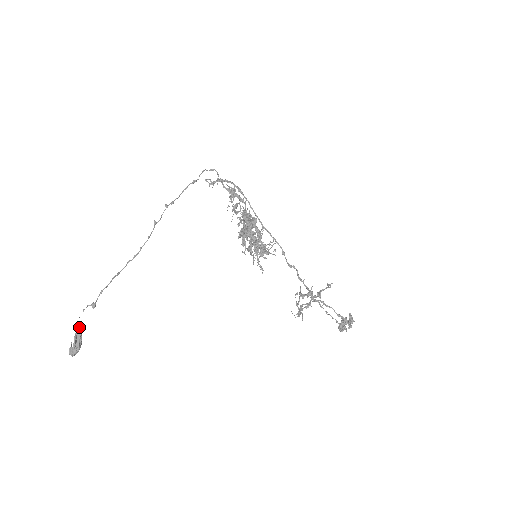
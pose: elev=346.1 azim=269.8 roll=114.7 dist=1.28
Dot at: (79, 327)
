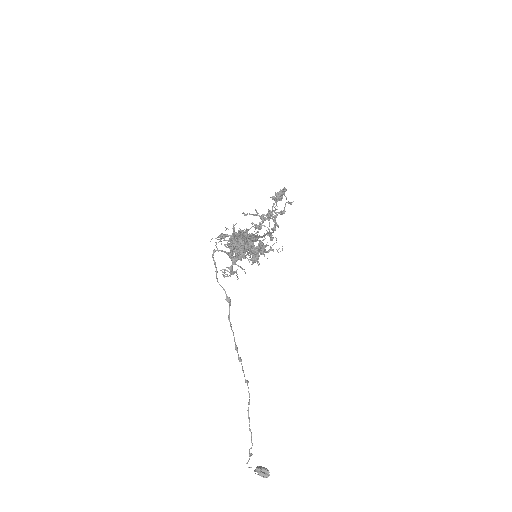
Dot at: (255, 469)
